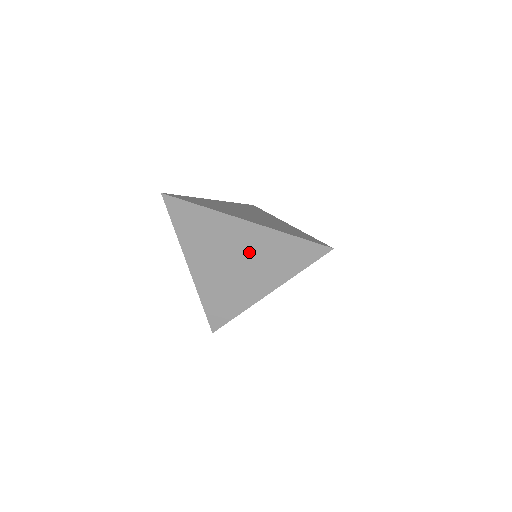
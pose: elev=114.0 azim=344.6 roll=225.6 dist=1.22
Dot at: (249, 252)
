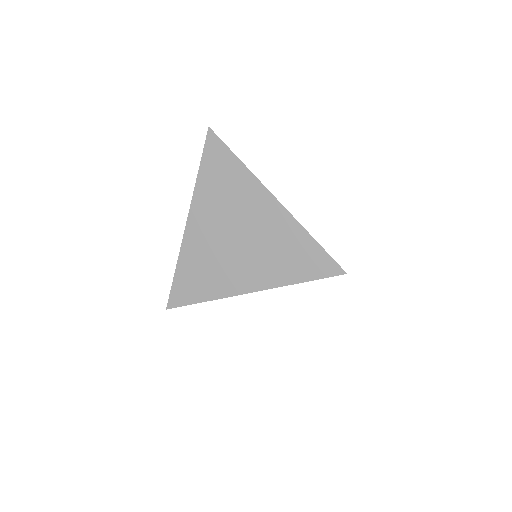
Dot at: (259, 234)
